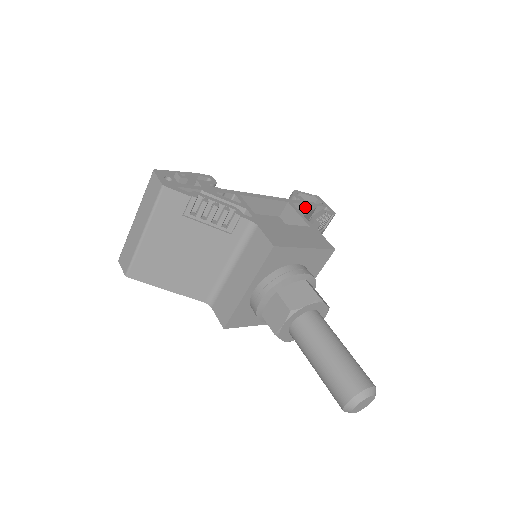
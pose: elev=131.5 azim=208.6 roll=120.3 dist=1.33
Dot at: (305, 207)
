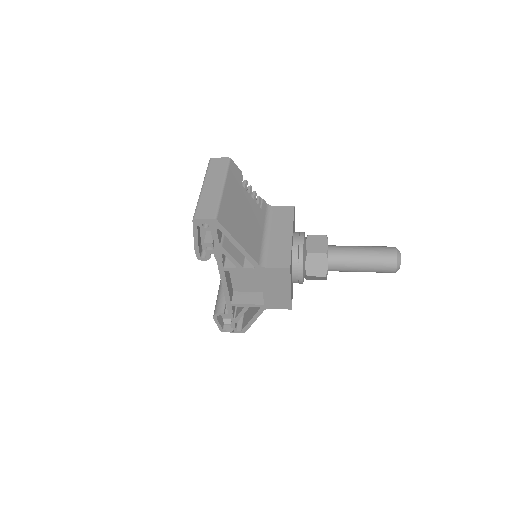
Dot at: occluded
